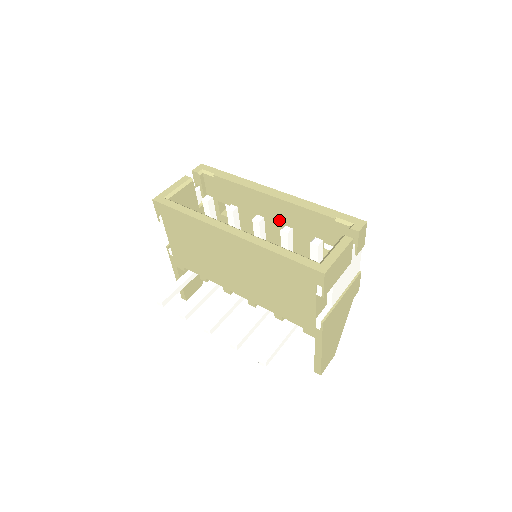
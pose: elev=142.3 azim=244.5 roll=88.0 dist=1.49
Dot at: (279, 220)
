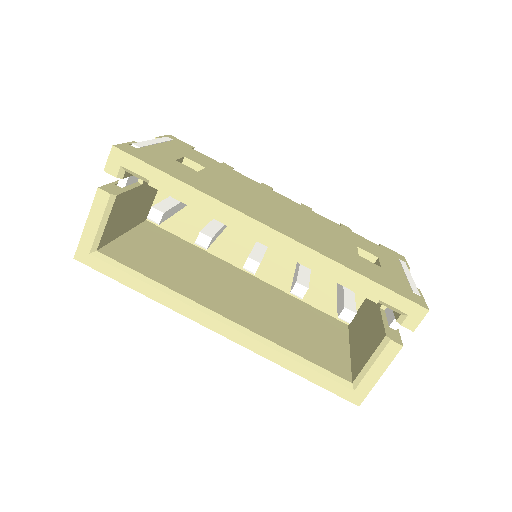
Dot at: occluded
